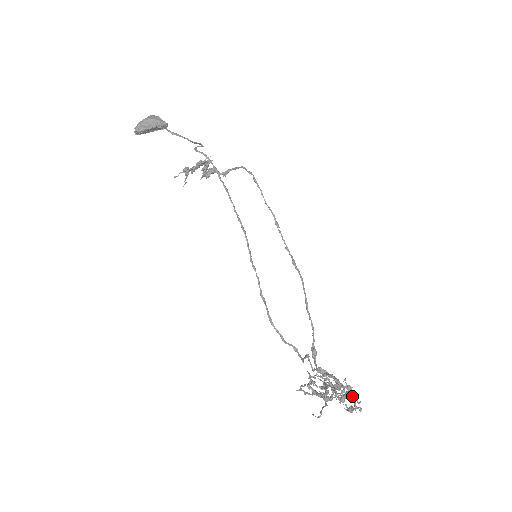
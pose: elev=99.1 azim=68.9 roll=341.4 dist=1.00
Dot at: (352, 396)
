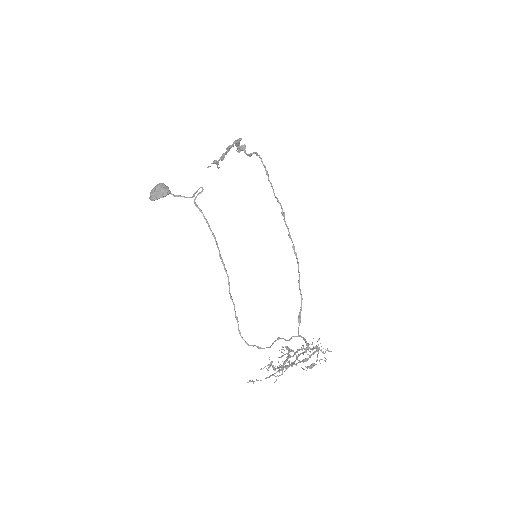
Dot at: (317, 355)
